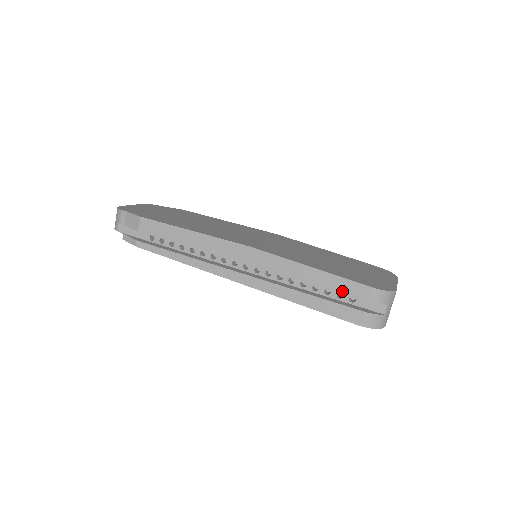
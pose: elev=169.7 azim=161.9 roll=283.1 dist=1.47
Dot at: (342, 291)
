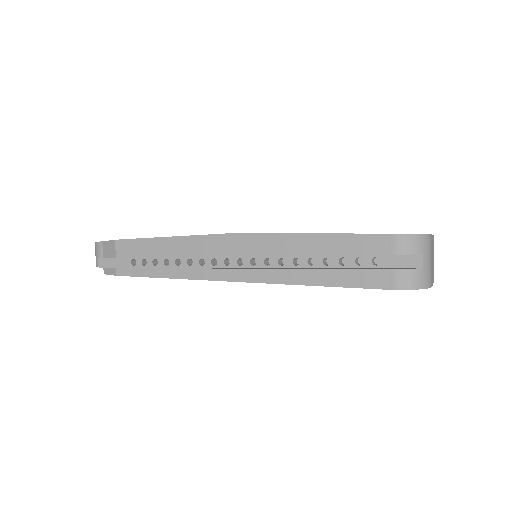
Dot at: (358, 251)
